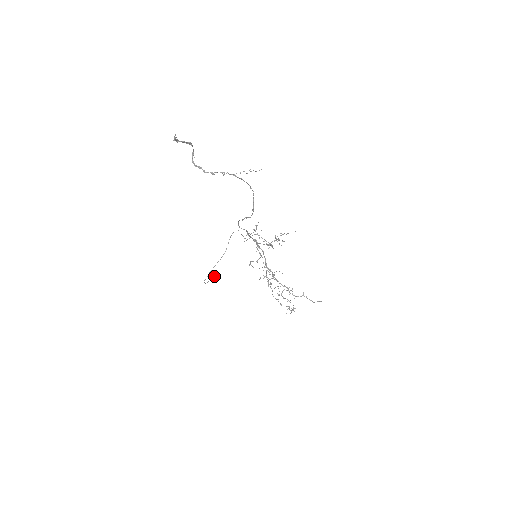
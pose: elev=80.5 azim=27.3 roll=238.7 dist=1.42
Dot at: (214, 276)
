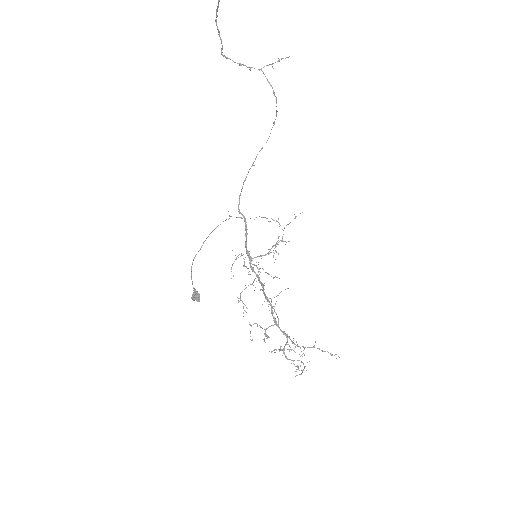
Dot at: (196, 291)
